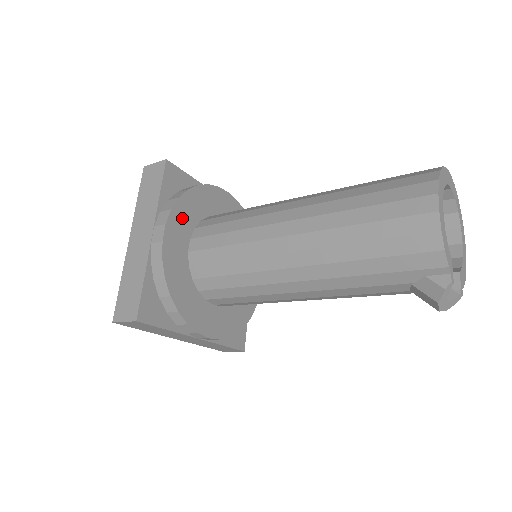
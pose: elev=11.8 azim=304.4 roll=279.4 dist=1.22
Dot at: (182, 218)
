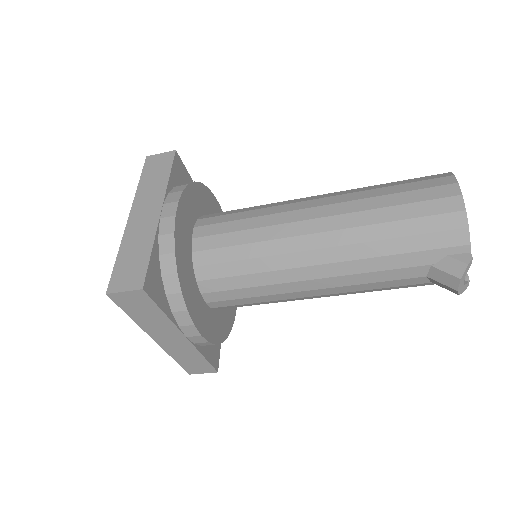
Dot at: (189, 204)
